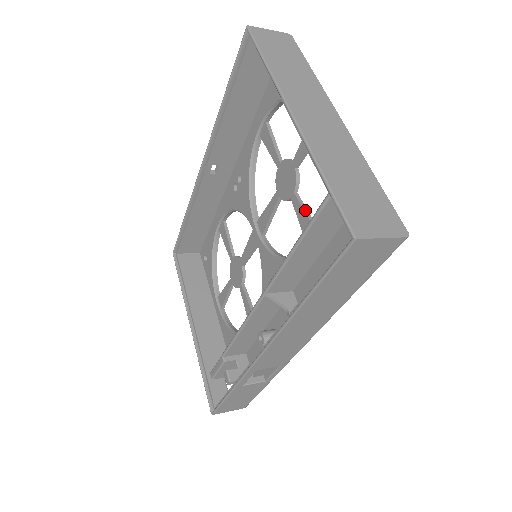
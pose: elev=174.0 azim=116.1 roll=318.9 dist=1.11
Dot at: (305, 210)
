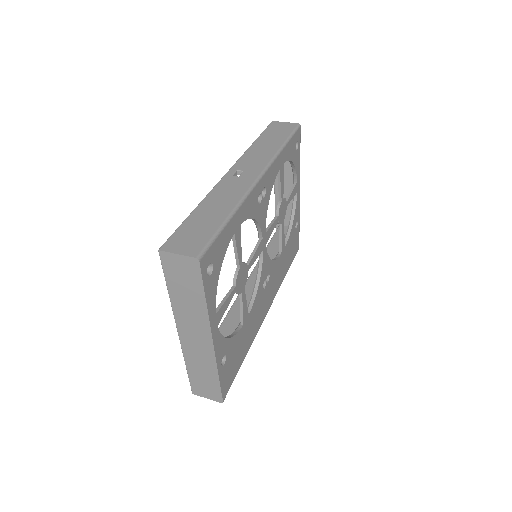
Dot at: (241, 307)
